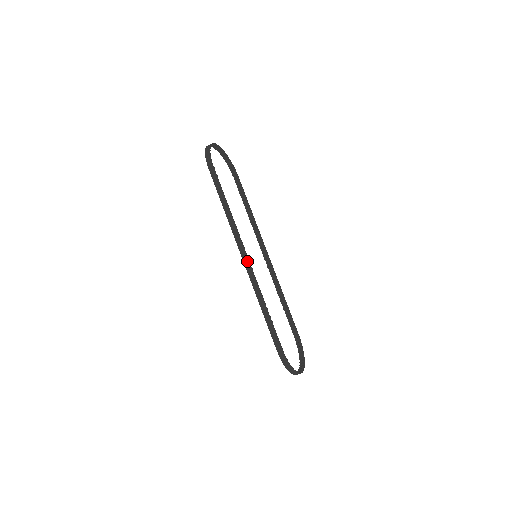
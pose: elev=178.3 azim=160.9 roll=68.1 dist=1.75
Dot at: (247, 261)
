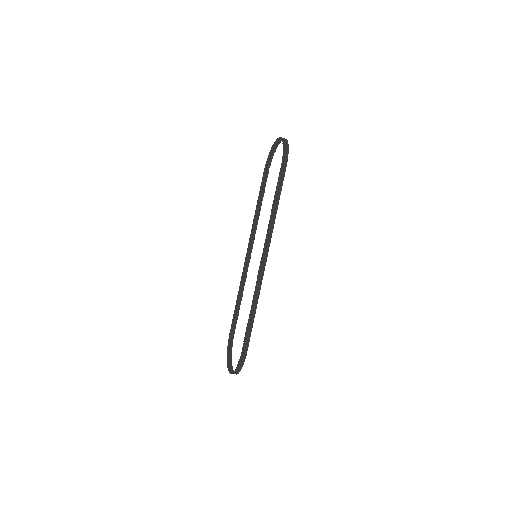
Dot at: (264, 263)
